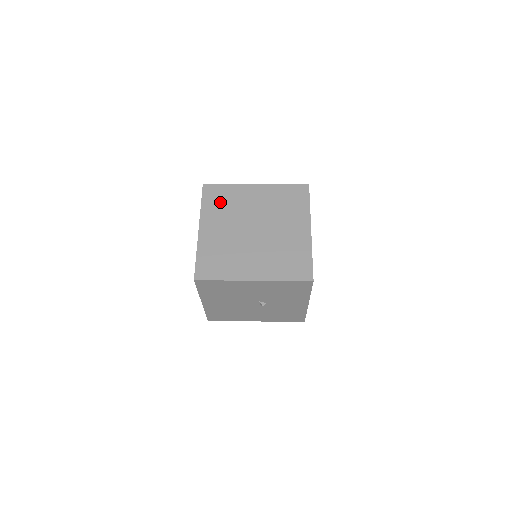
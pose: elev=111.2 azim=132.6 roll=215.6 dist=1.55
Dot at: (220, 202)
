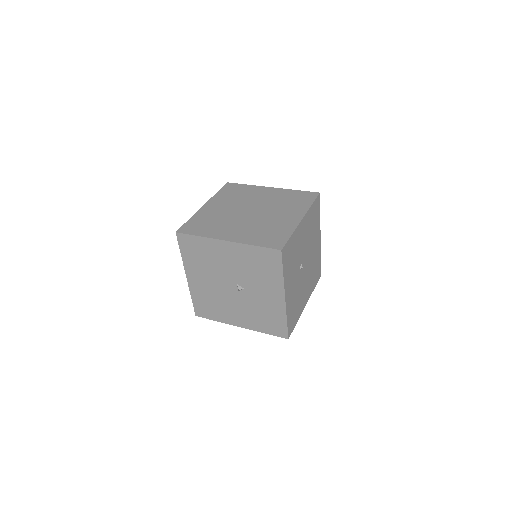
Dot at: (233, 193)
